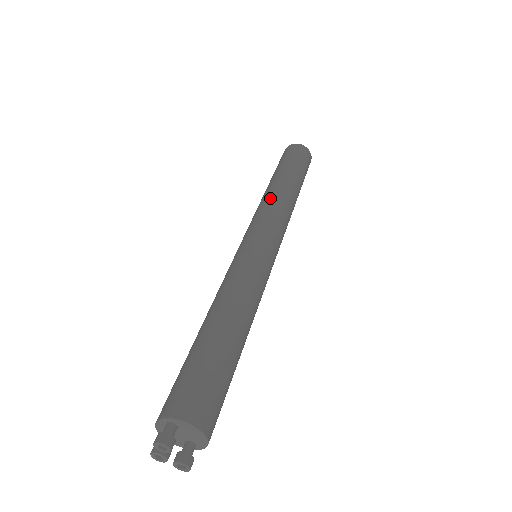
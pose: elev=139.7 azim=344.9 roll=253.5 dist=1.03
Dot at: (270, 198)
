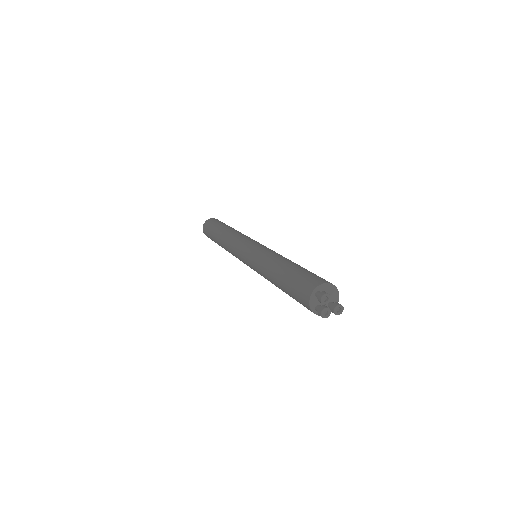
Dot at: (231, 235)
